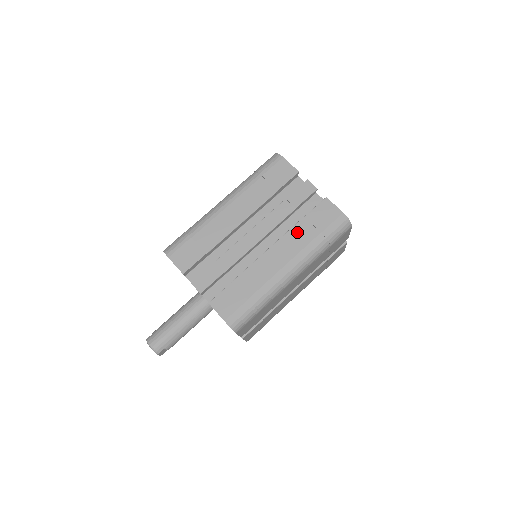
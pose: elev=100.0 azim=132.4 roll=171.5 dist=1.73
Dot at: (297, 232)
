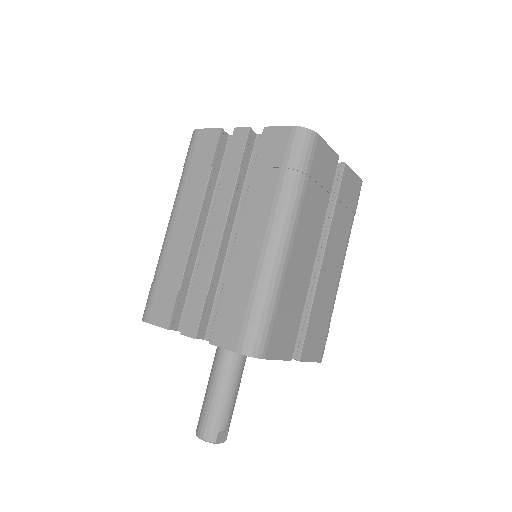
Dot at: (256, 189)
